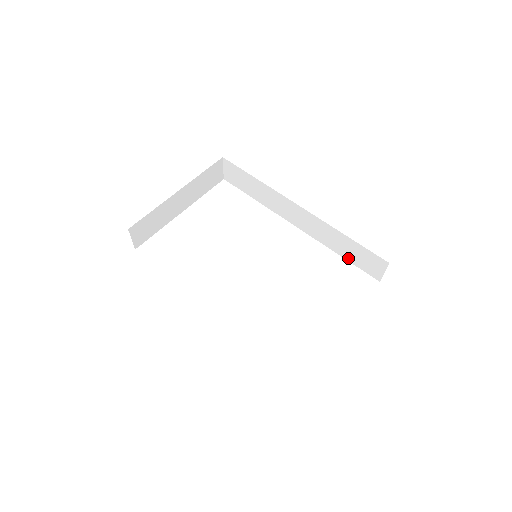
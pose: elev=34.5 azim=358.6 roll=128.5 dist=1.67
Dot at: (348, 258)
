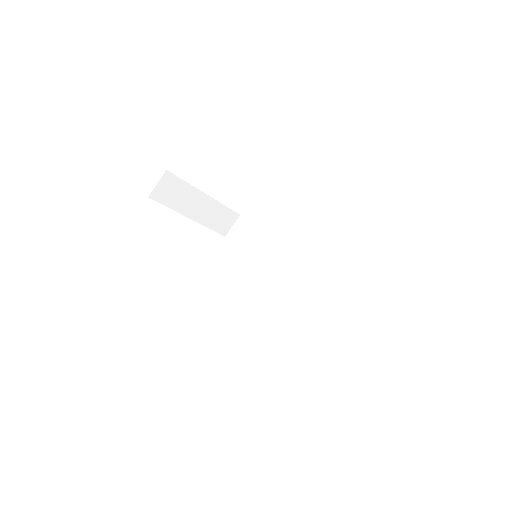
Dot at: (322, 317)
